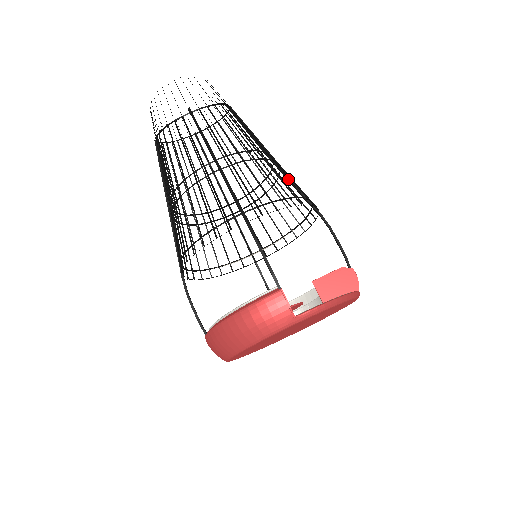
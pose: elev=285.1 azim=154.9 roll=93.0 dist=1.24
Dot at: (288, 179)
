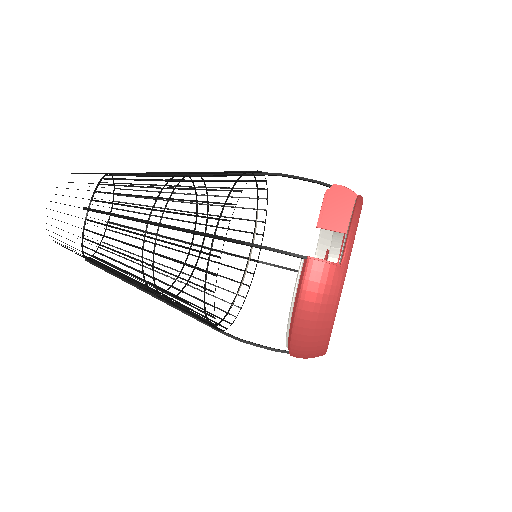
Dot at: (215, 175)
